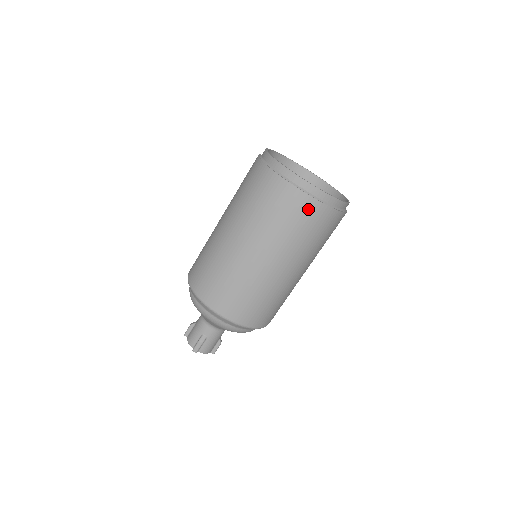
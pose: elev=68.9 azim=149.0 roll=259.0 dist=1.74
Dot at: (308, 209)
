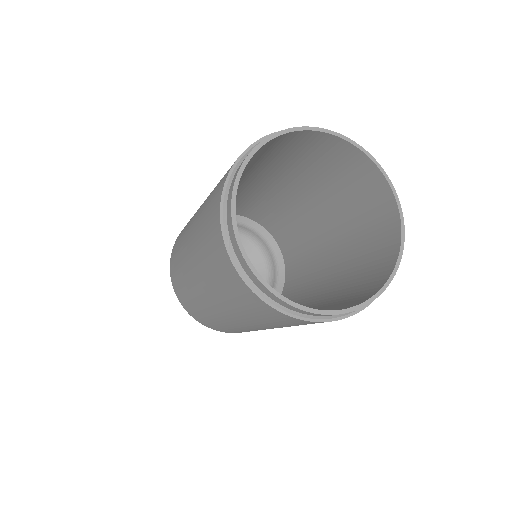
Dot at: occluded
